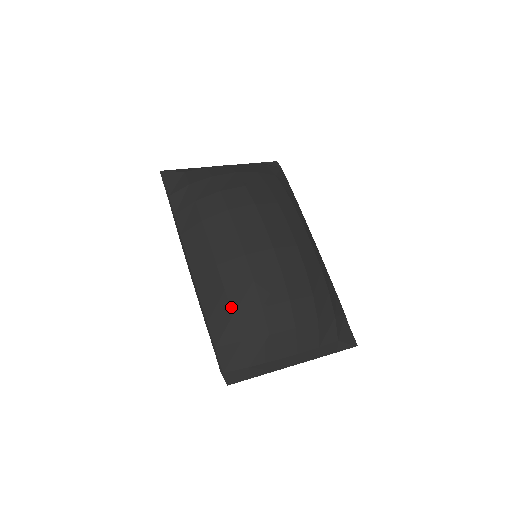
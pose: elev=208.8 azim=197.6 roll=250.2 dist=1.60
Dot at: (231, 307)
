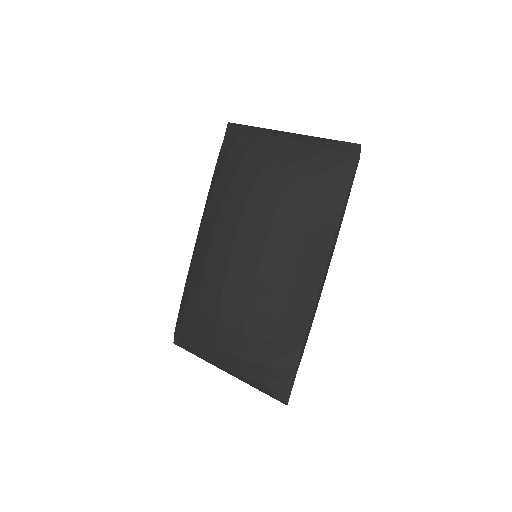
Dot at: (187, 293)
